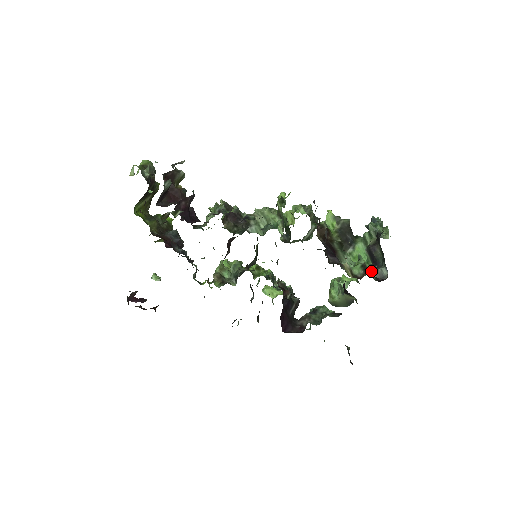
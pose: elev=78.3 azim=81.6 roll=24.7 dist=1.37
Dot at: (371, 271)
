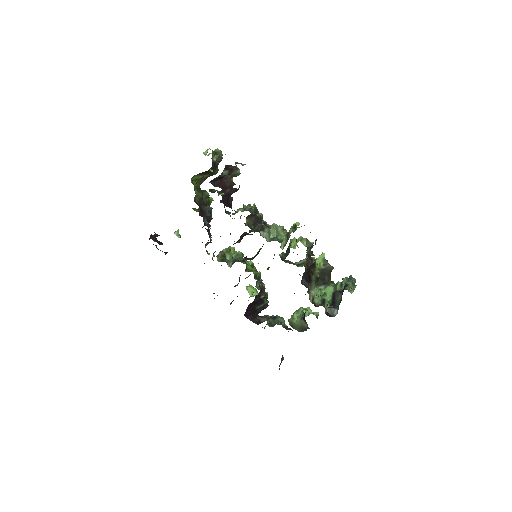
Dot at: (327, 307)
